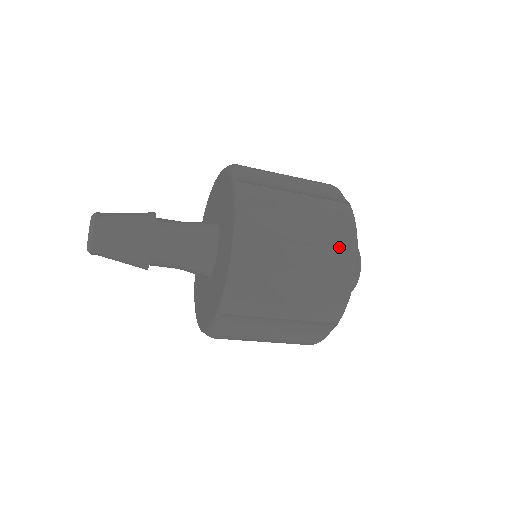
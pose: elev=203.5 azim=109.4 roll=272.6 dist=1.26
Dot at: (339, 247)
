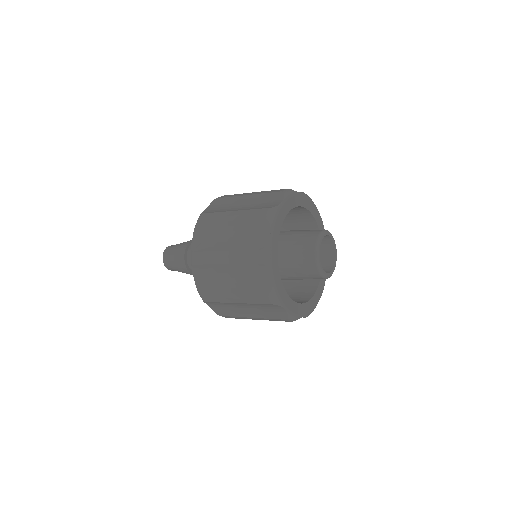
Dot at: (252, 246)
